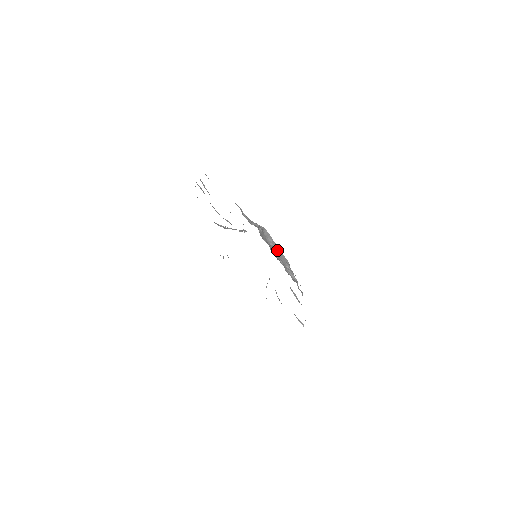
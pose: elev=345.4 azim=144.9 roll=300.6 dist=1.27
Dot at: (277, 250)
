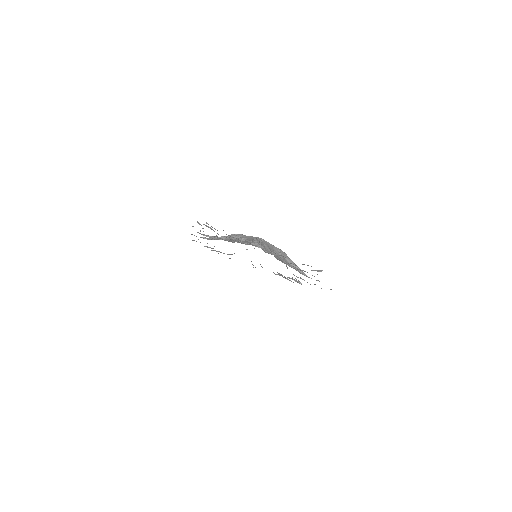
Dot at: (246, 238)
